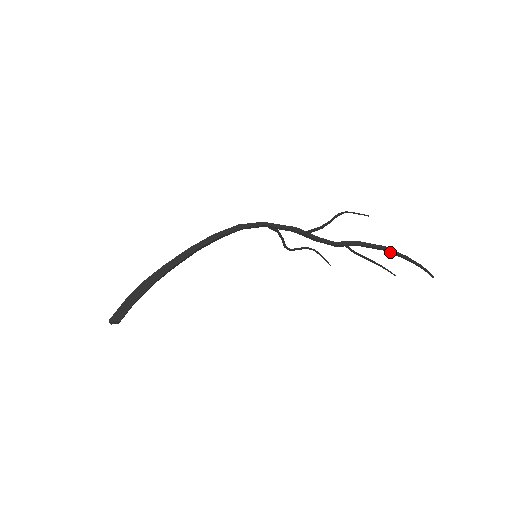
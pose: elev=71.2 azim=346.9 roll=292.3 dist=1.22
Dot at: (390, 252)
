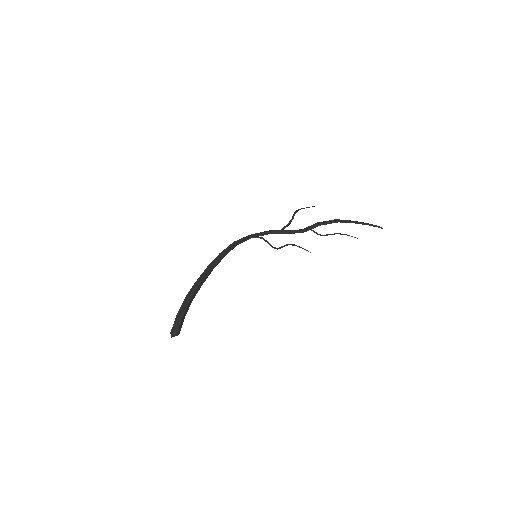
Dot at: (343, 222)
